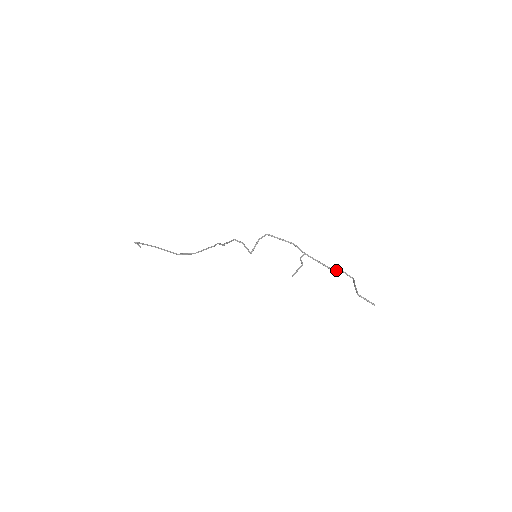
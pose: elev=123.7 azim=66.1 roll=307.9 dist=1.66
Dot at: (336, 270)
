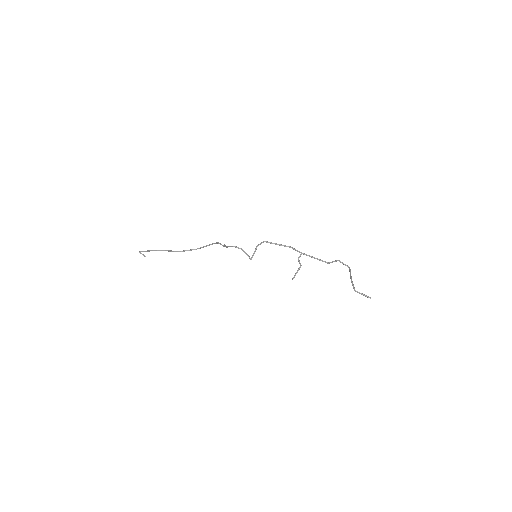
Dot at: occluded
